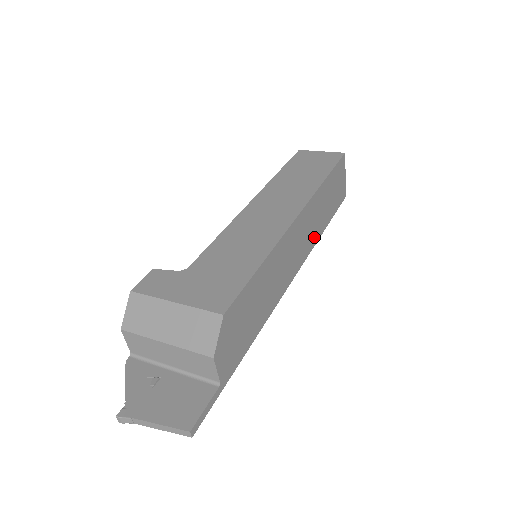
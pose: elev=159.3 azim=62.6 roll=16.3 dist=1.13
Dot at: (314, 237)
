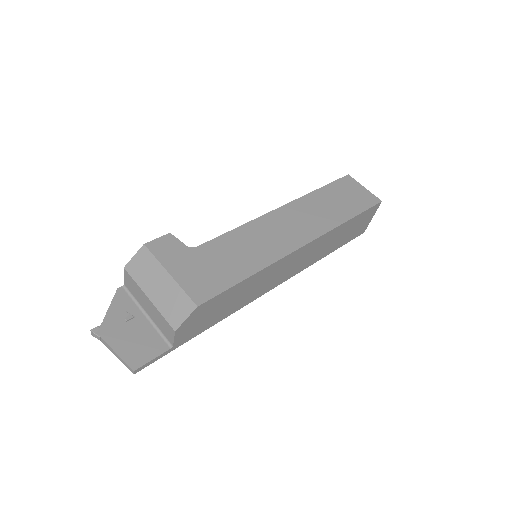
Dot at: (312, 260)
